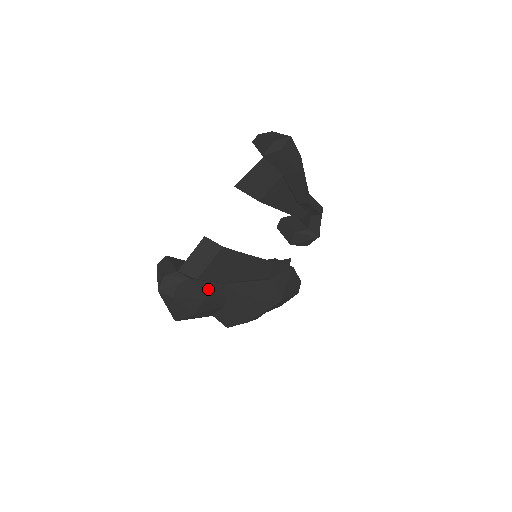
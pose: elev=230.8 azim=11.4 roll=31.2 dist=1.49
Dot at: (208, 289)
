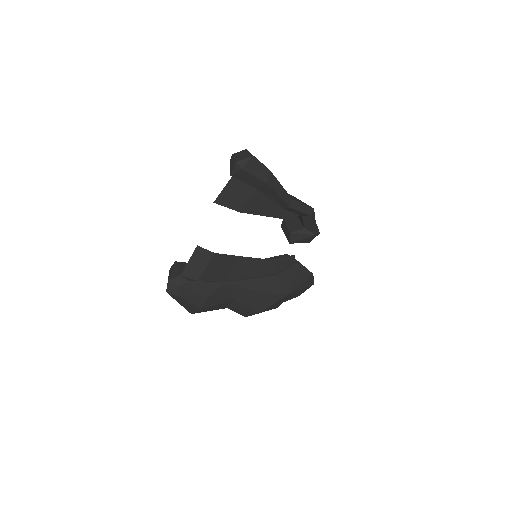
Dot at: (210, 288)
